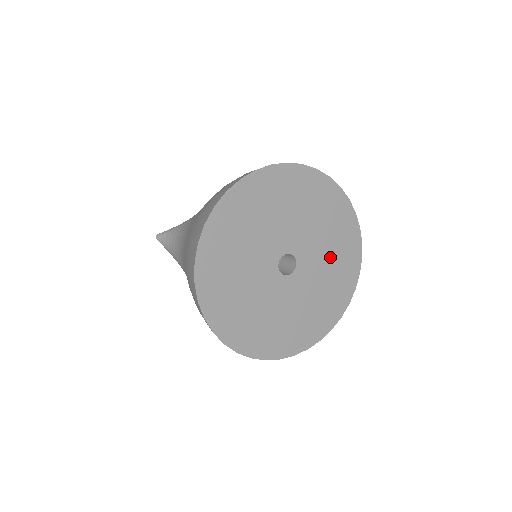
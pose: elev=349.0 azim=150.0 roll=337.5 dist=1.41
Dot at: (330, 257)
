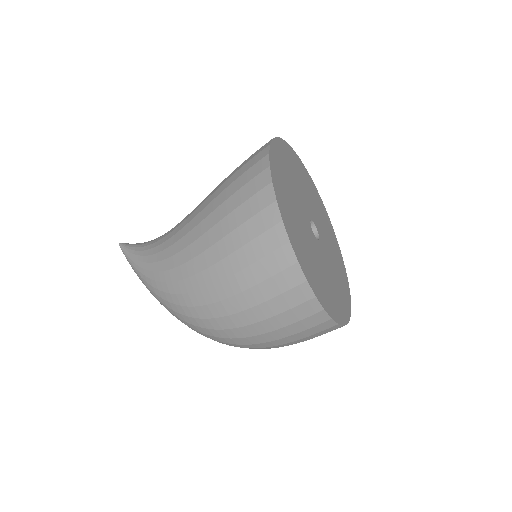
Dot at: (335, 275)
